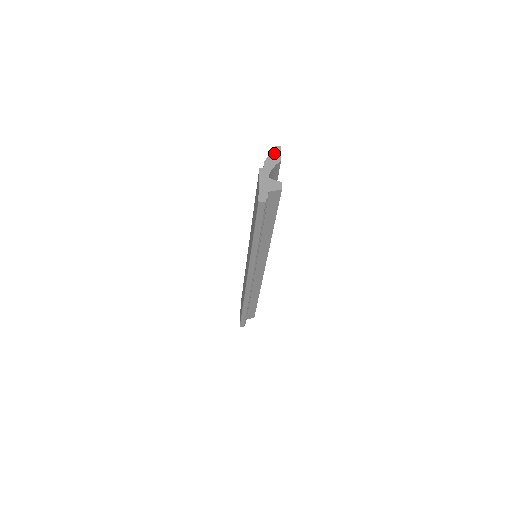
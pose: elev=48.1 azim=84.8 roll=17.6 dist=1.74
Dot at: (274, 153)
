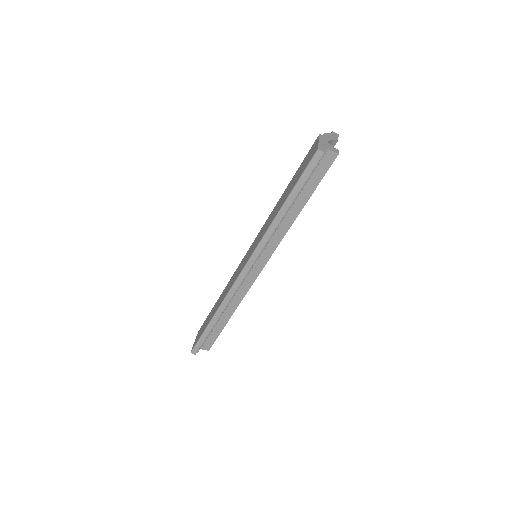
Dot at: (332, 134)
